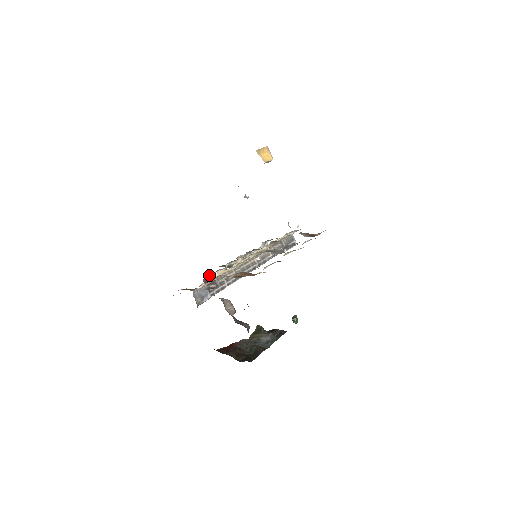
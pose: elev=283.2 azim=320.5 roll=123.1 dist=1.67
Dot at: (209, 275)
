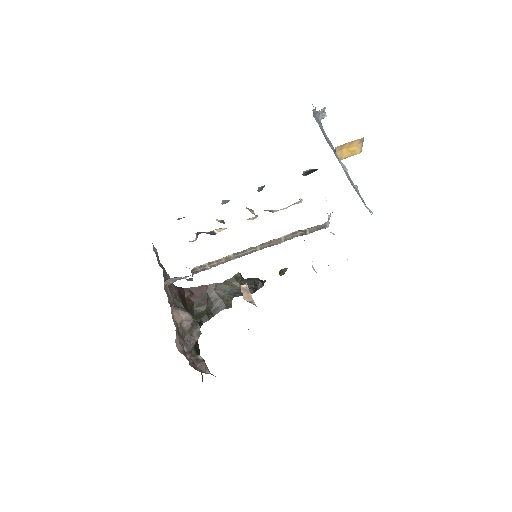
Dot at: occluded
